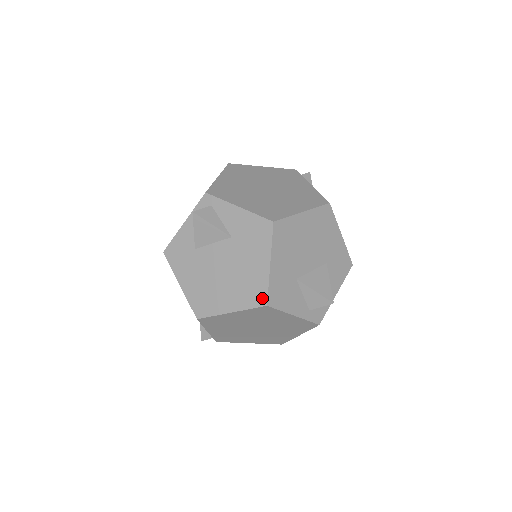
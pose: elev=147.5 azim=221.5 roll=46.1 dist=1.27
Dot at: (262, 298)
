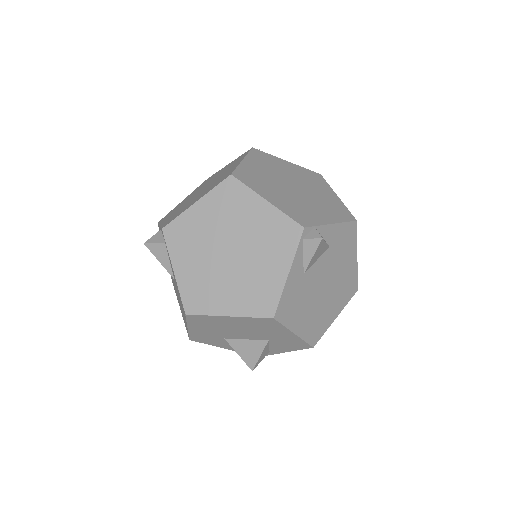
Dot at: occluded
